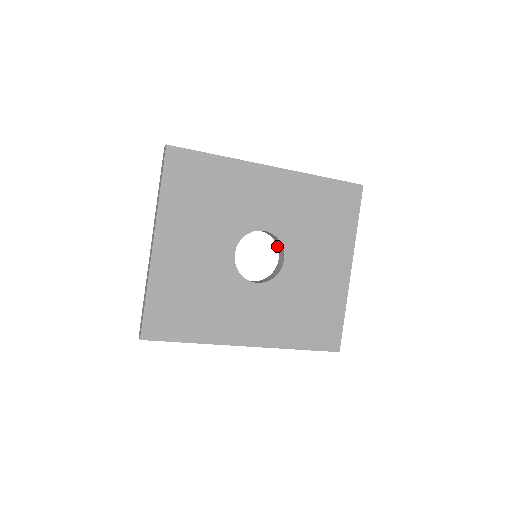
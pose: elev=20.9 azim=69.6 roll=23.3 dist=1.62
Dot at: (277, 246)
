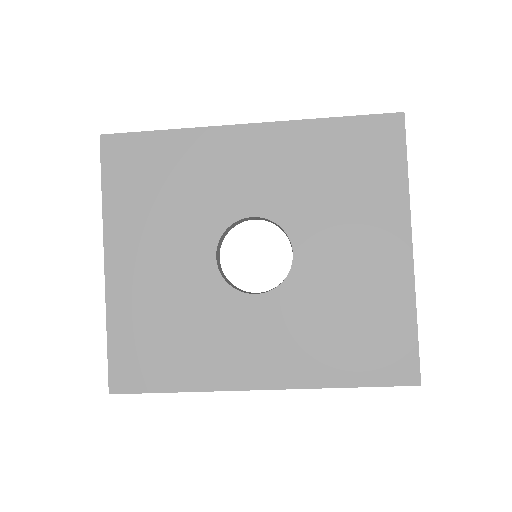
Dot at: occluded
